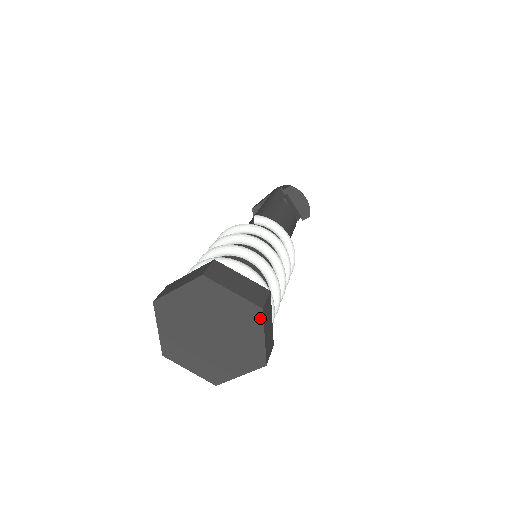
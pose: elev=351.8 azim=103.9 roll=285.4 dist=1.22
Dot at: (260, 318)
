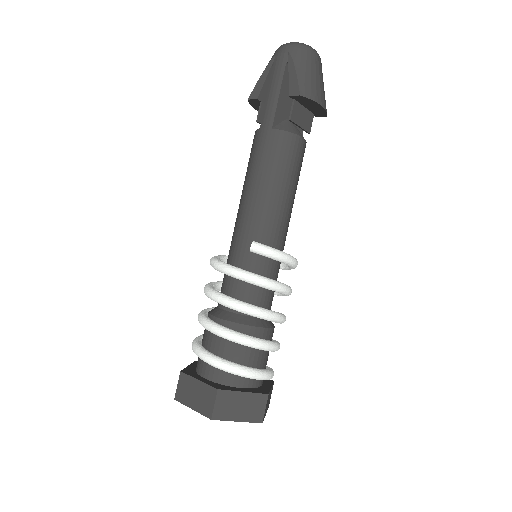
Dot at: occluded
